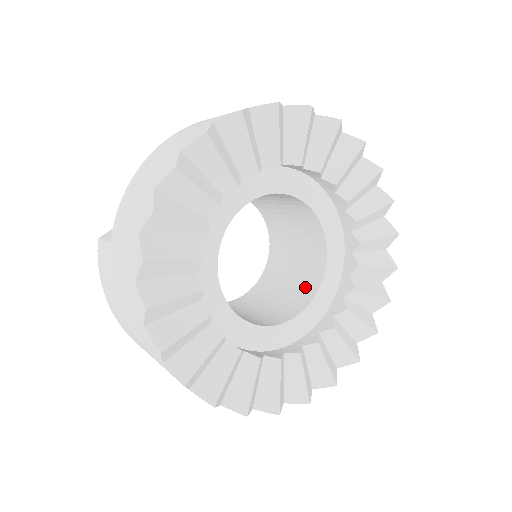
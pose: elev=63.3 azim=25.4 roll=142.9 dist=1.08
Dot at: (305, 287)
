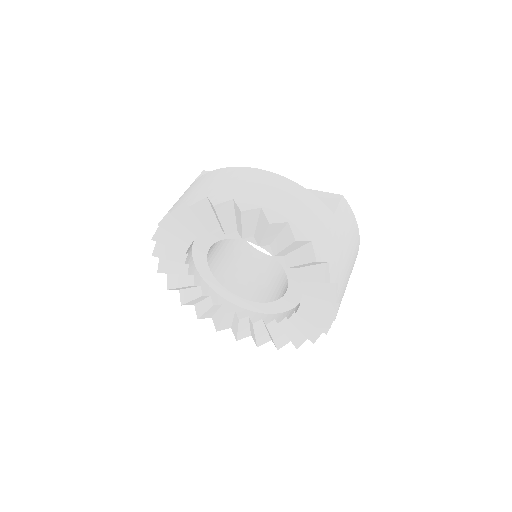
Dot at: (270, 293)
